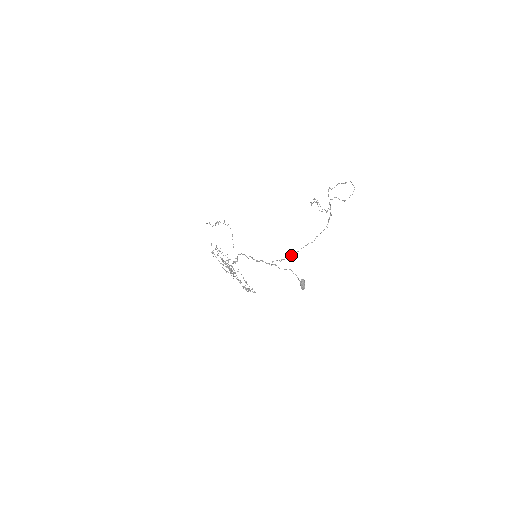
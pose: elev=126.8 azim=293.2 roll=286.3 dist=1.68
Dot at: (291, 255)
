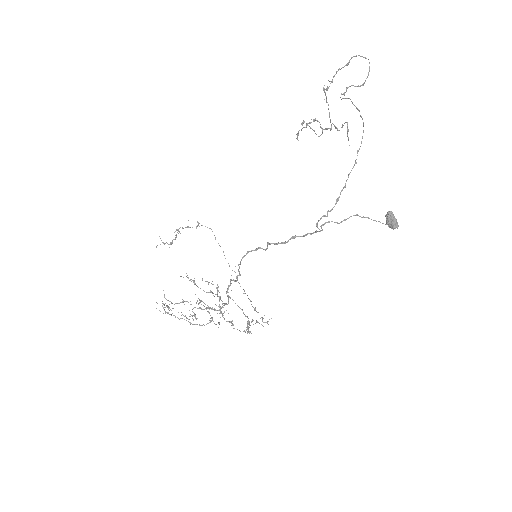
Dot at: (337, 198)
